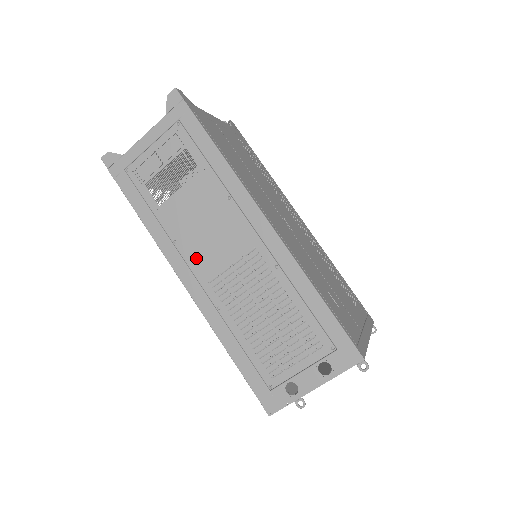
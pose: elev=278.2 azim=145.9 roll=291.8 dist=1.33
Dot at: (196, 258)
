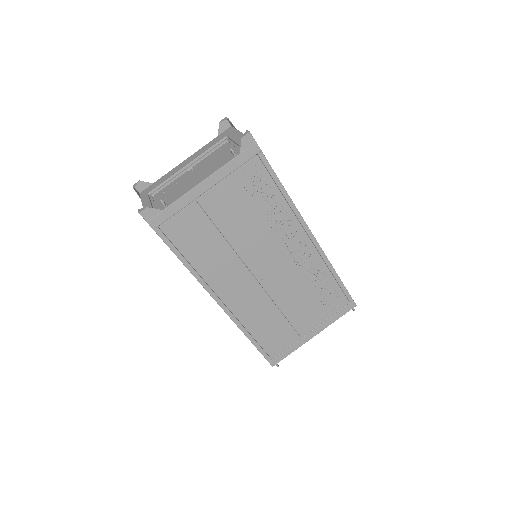
Dot at: occluded
